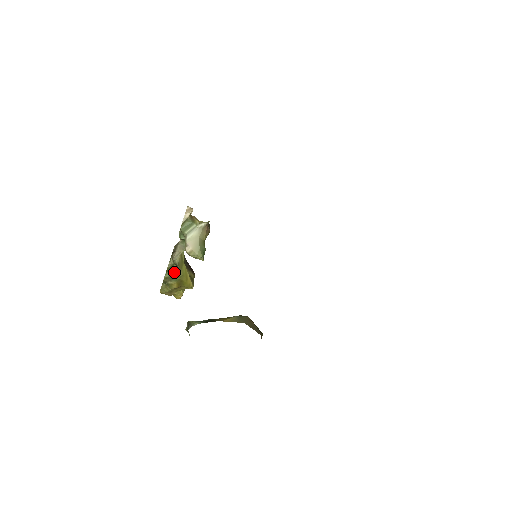
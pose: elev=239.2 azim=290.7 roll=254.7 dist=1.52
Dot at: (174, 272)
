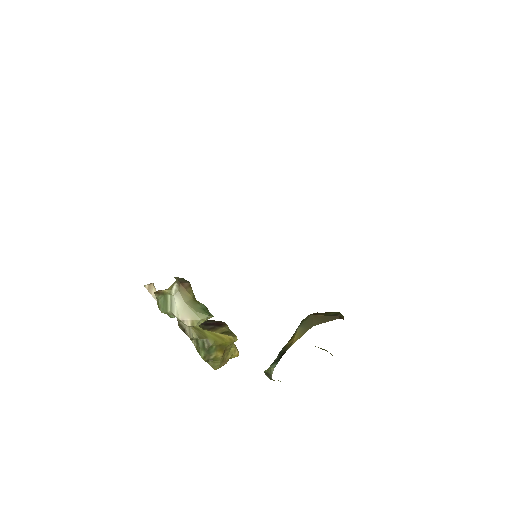
Dot at: (204, 346)
